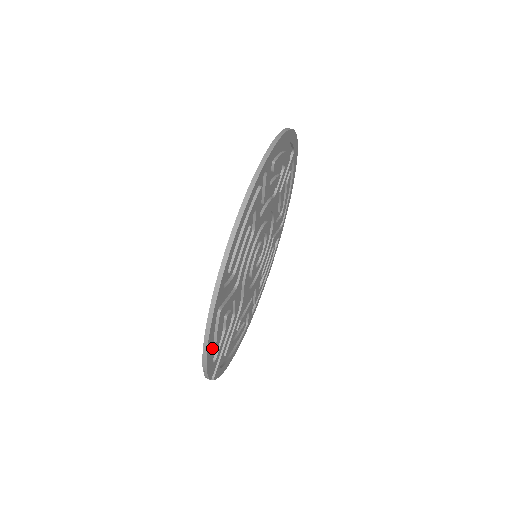
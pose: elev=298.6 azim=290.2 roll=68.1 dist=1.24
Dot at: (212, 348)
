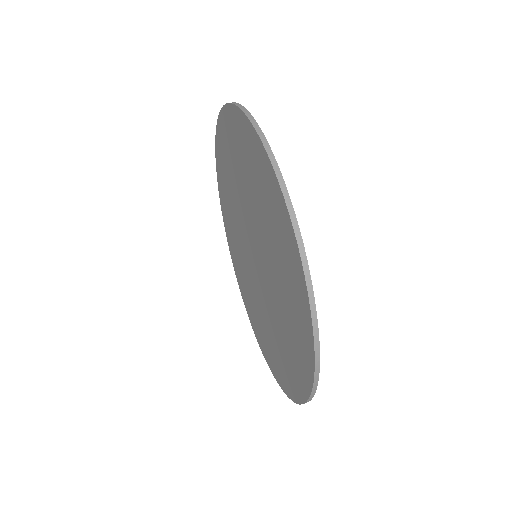
Dot at: (291, 381)
